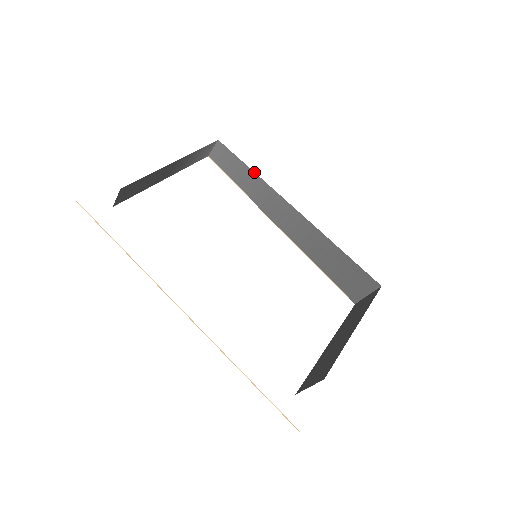
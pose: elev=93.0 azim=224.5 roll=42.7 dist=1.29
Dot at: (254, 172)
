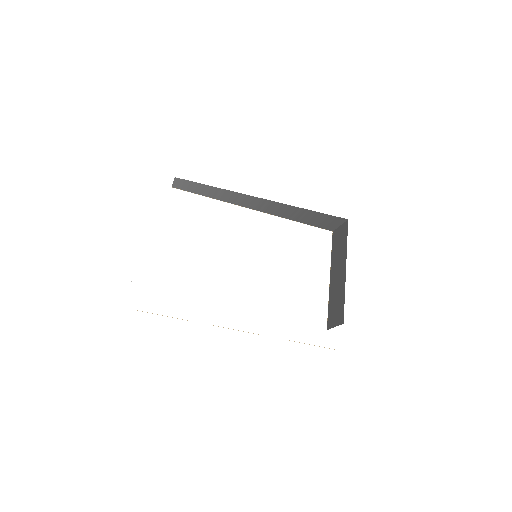
Dot at: occluded
